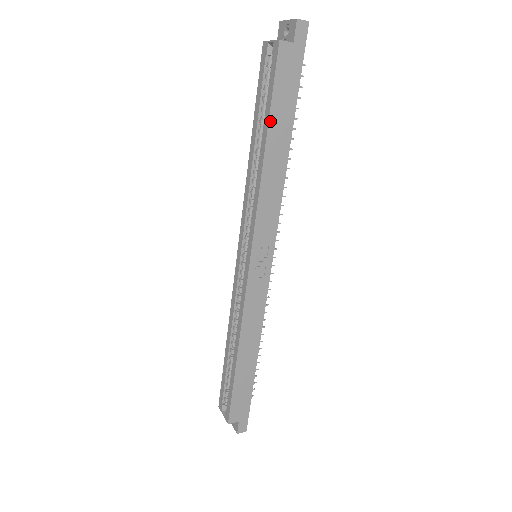
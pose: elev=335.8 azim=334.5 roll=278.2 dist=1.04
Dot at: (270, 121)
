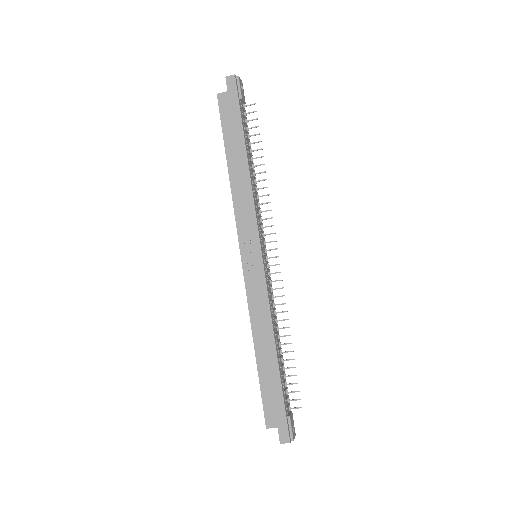
Dot at: (226, 146)
